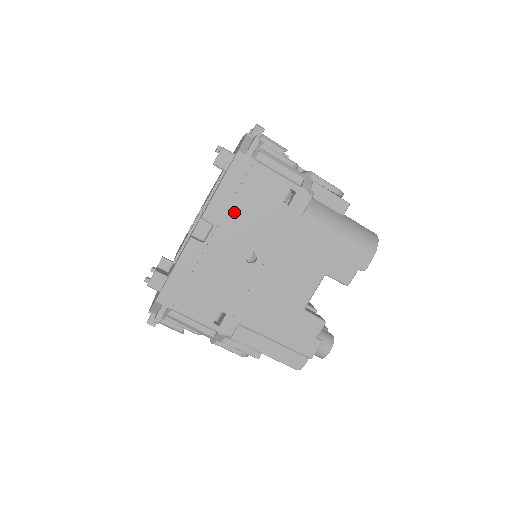
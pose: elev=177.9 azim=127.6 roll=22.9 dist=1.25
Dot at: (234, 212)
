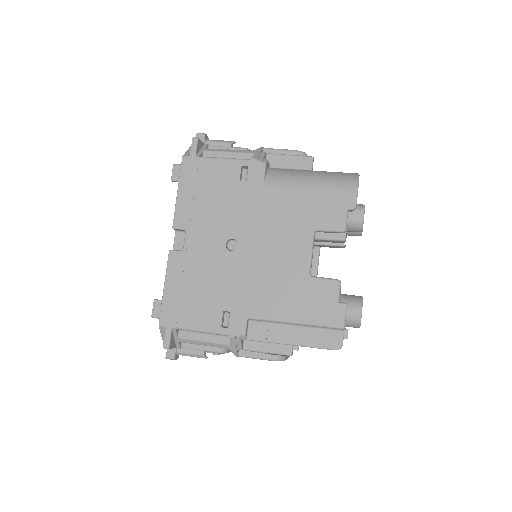
Dot at: (199, 210)
